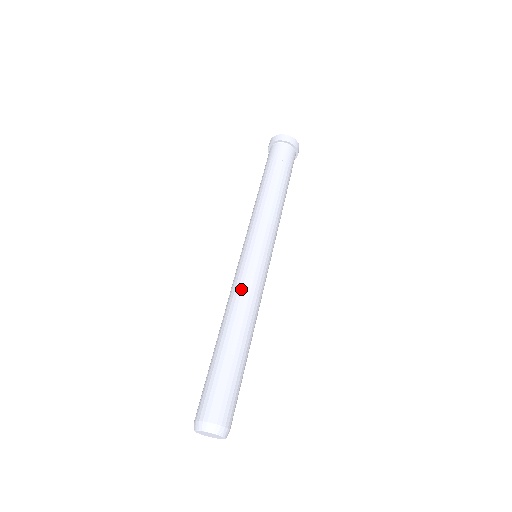
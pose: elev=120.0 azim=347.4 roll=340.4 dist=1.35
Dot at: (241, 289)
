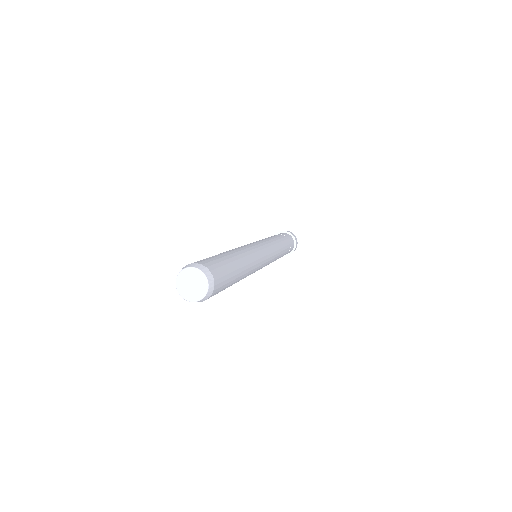
Dot at: (248, 247)
